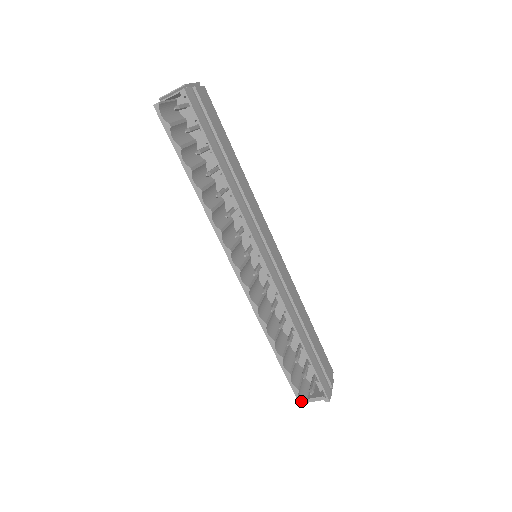
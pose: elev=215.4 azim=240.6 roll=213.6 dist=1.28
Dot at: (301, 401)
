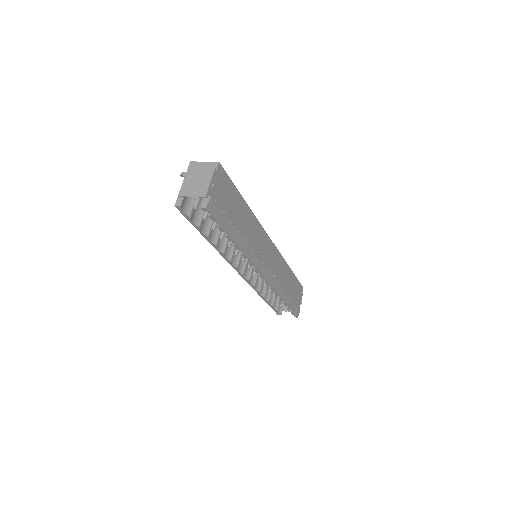
Dot at: (278, 314)
